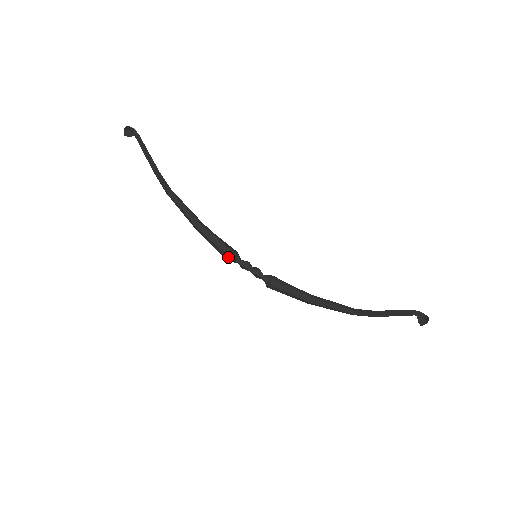
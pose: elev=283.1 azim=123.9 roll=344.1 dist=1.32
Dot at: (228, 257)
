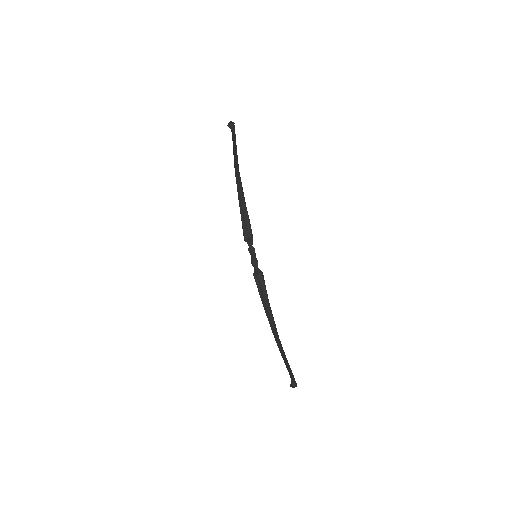
Dot at: (248, 236)
